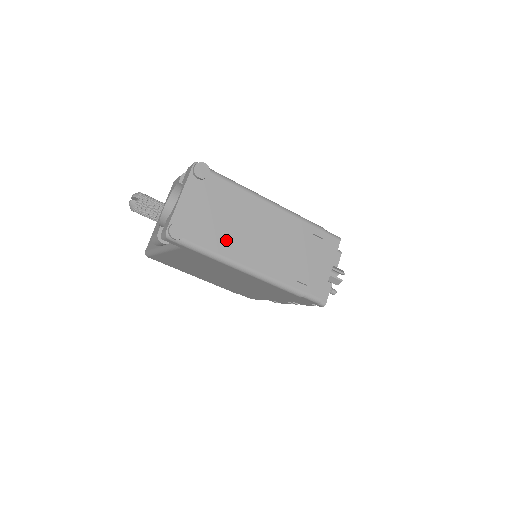
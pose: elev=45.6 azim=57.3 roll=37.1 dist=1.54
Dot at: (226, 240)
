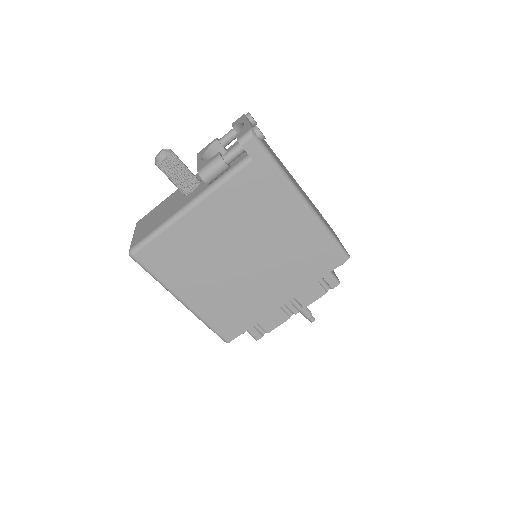
Dot at: occluded
